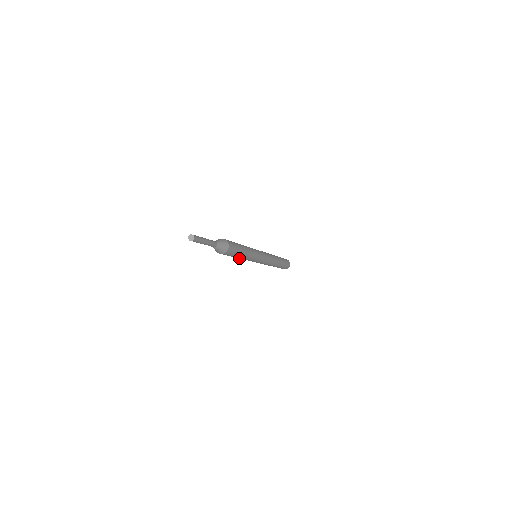
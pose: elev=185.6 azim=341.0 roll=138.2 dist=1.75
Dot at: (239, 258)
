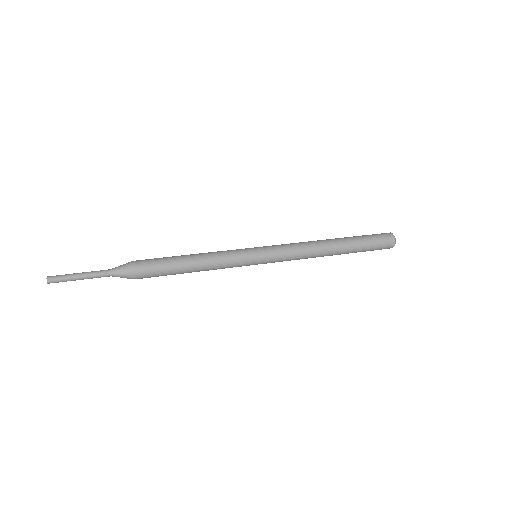
Dot at: occluded
